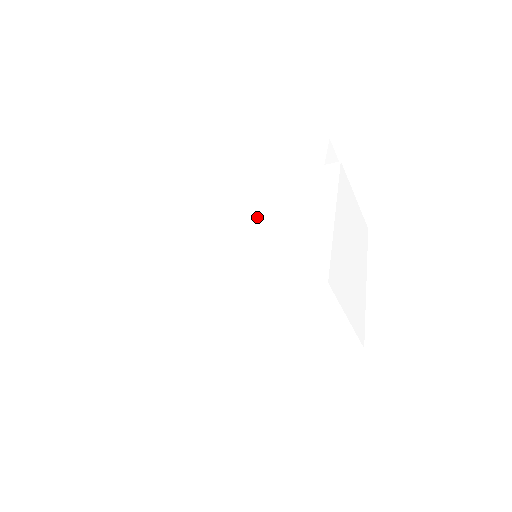
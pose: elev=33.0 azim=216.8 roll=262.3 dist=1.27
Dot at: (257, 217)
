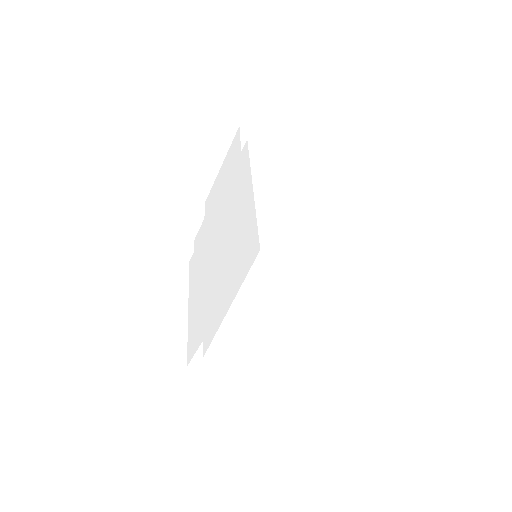
Dot at: (223, 231)
